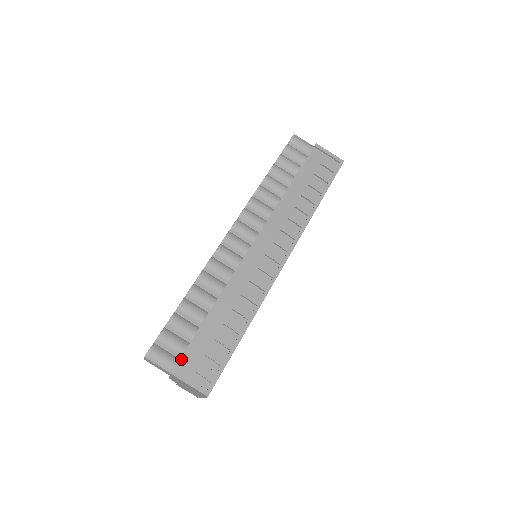
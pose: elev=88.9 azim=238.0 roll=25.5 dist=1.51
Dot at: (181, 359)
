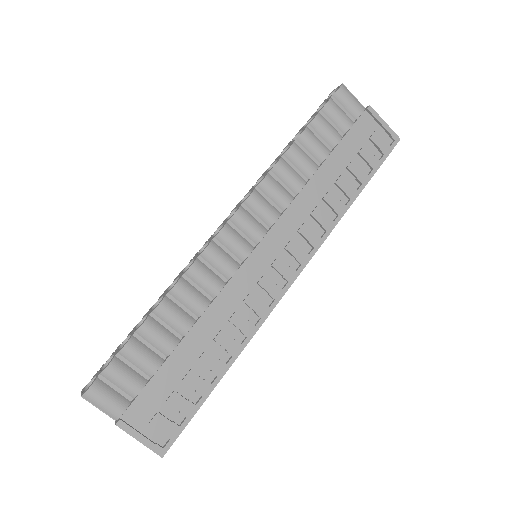
Dot at: (133, 404)
